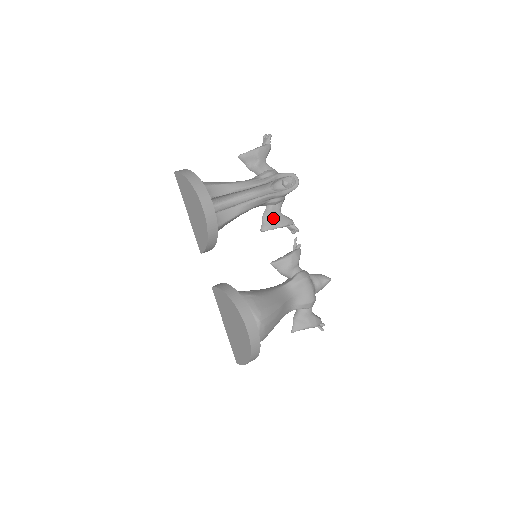
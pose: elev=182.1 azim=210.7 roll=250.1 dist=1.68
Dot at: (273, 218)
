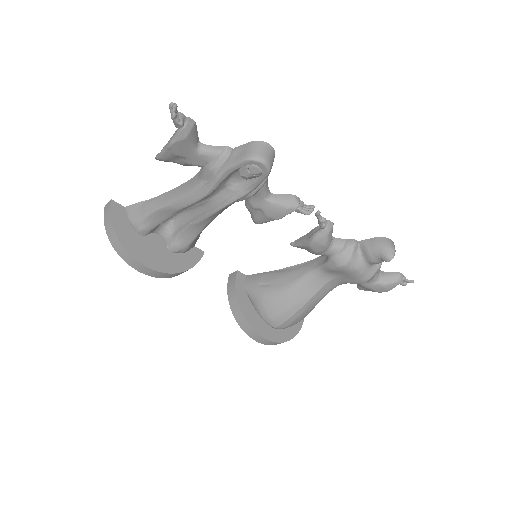
Dot at: (259, 211)
